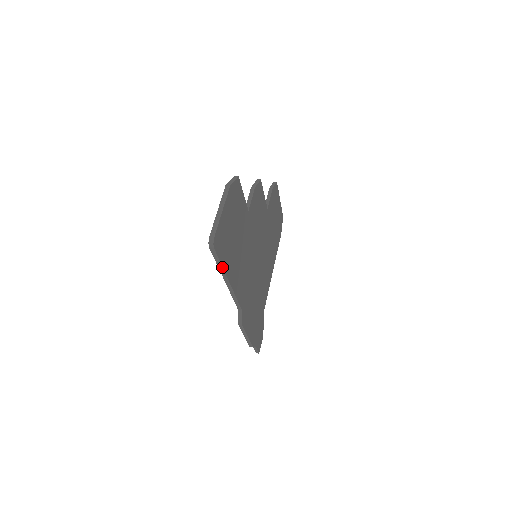
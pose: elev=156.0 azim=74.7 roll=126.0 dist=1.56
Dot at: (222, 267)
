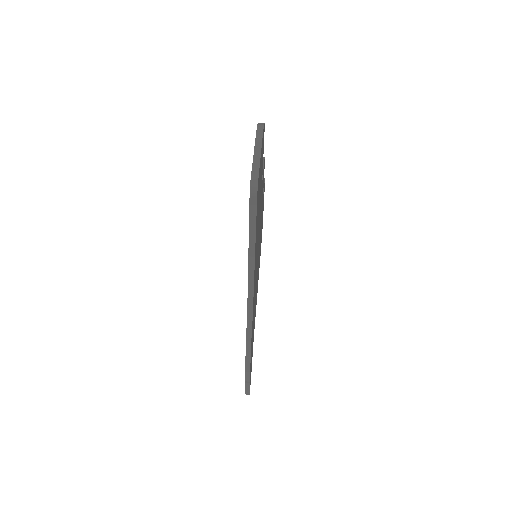
Dot at: (255, 235)
